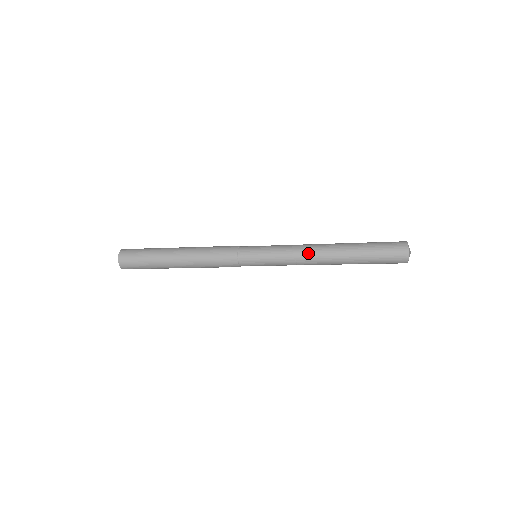
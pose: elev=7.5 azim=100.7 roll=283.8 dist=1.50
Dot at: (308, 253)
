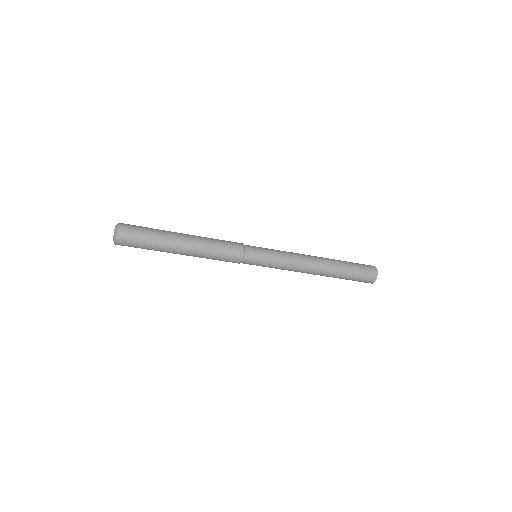
Dot at: (304, 255)
